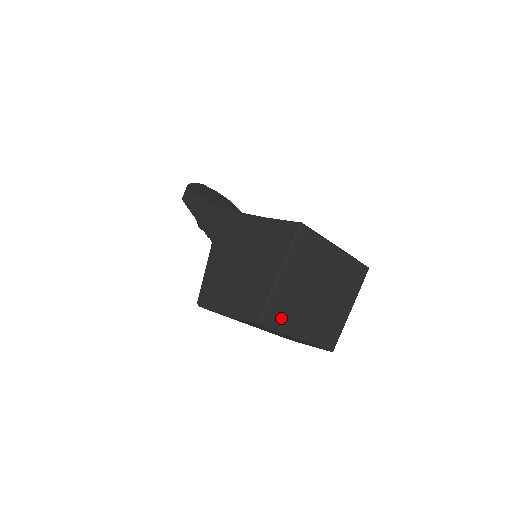
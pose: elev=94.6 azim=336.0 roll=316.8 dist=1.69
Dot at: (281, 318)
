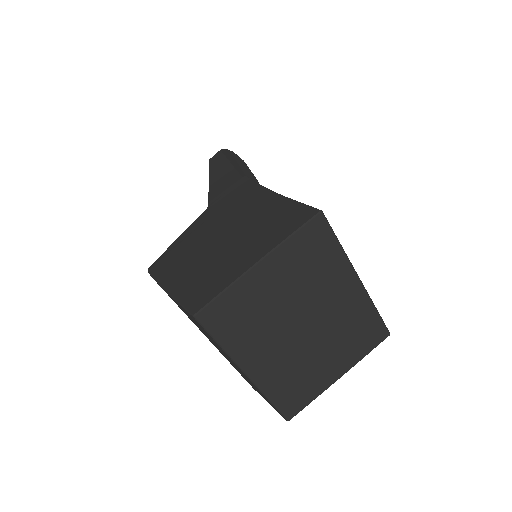
Dot at: (232, 328)
